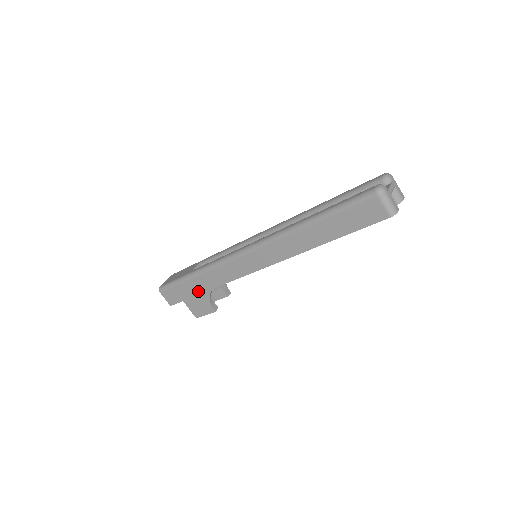
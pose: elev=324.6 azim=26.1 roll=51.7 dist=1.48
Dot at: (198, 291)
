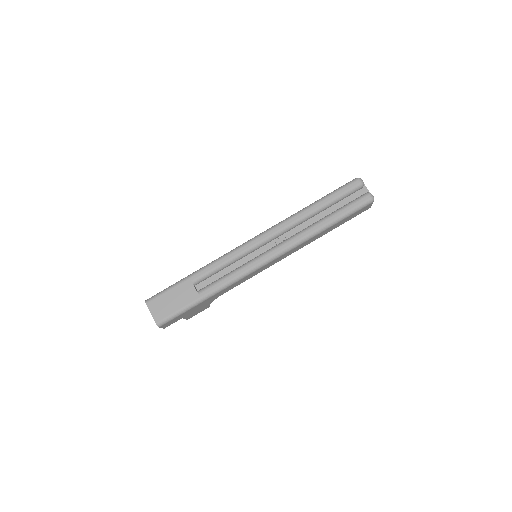
Dot at: (204, 304)
